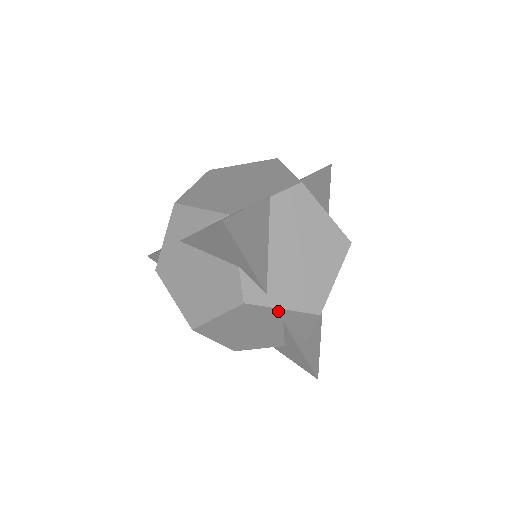
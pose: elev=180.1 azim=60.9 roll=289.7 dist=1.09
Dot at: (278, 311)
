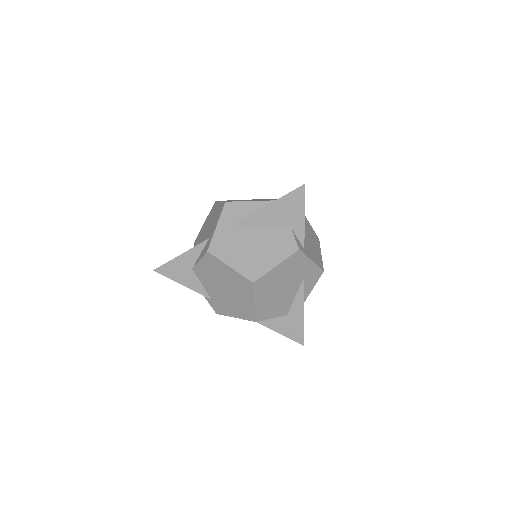
Dot at: (308, 263)
